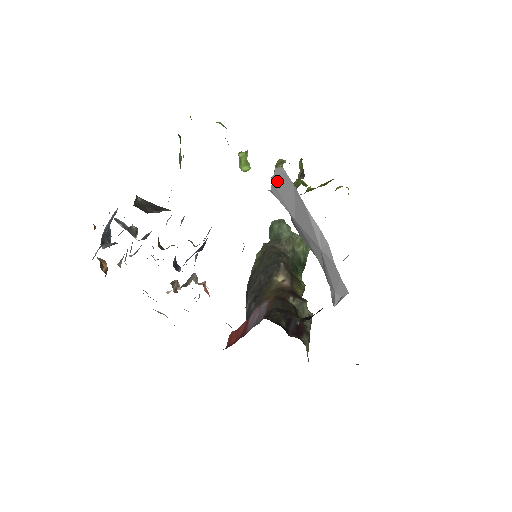
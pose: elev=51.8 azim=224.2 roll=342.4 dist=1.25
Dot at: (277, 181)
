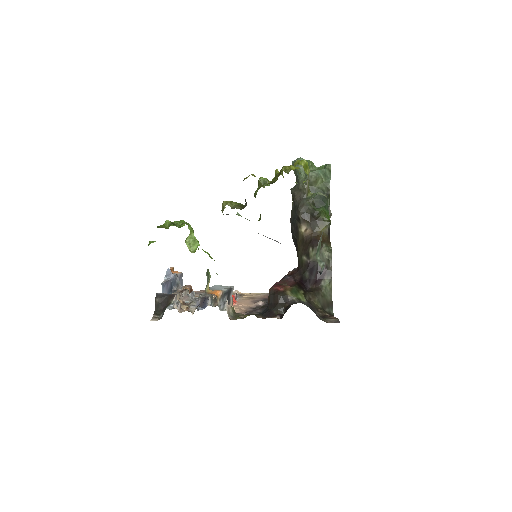
Dot at: occluded
